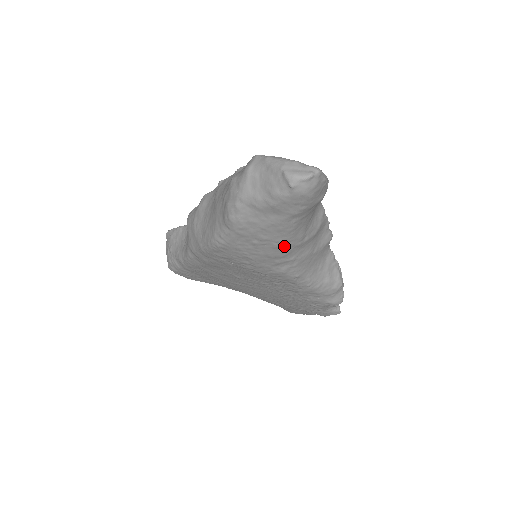
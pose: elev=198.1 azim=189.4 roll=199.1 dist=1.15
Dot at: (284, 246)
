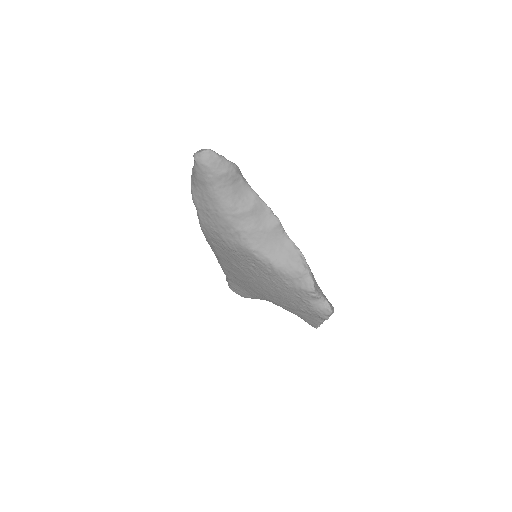
Dot at: (223, 214)
